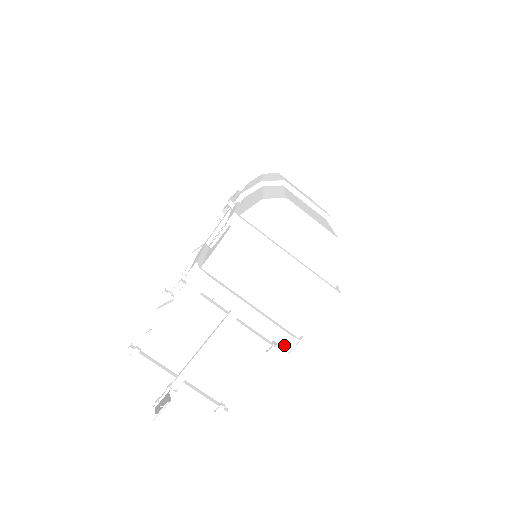
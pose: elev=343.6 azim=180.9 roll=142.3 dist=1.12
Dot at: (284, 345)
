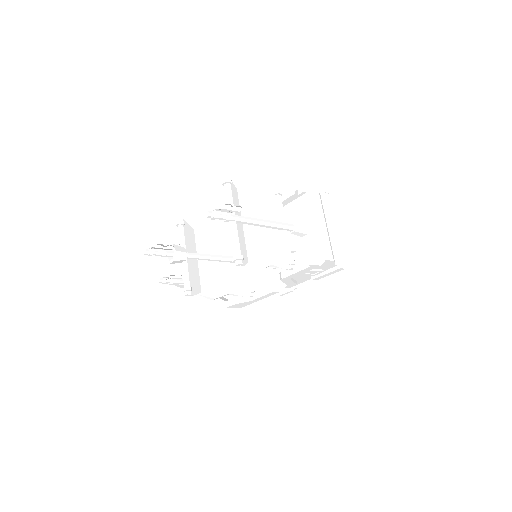
Dot at: (320, 252)
